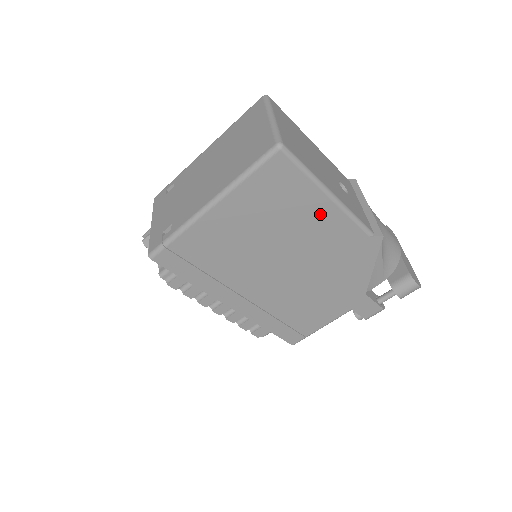
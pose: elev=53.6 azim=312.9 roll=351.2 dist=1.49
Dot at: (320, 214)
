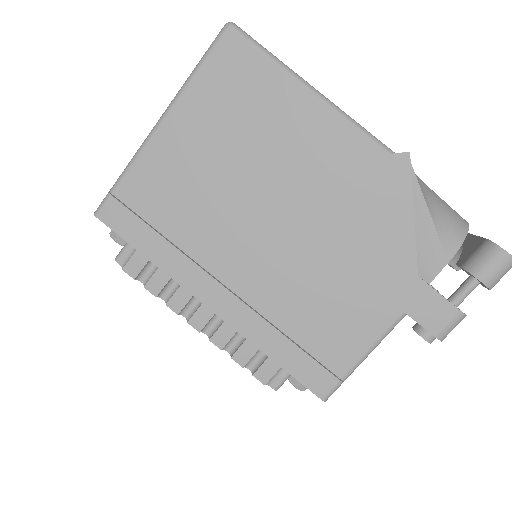
Dot at: (303, 120)
